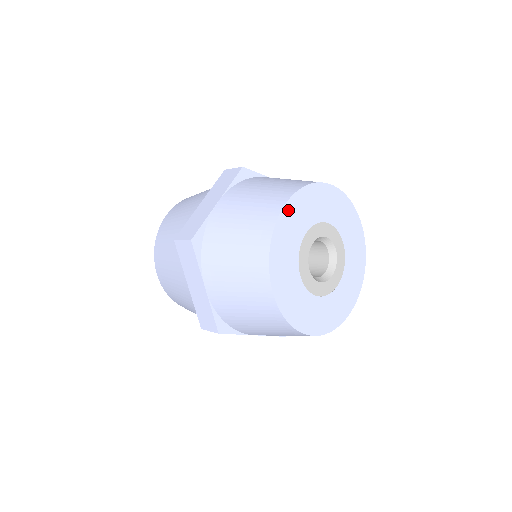
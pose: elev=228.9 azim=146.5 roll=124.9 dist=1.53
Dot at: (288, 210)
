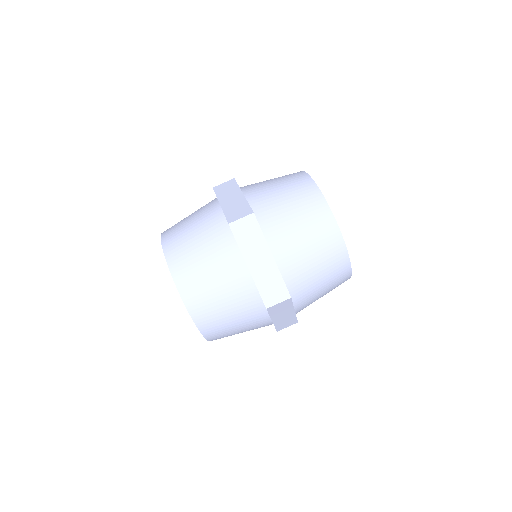
Dot at: (336, 224)
